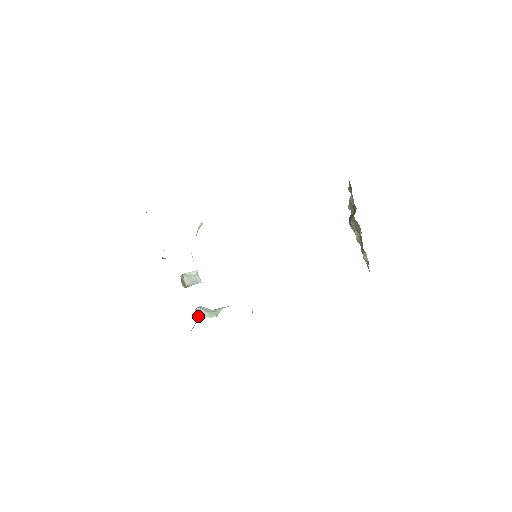
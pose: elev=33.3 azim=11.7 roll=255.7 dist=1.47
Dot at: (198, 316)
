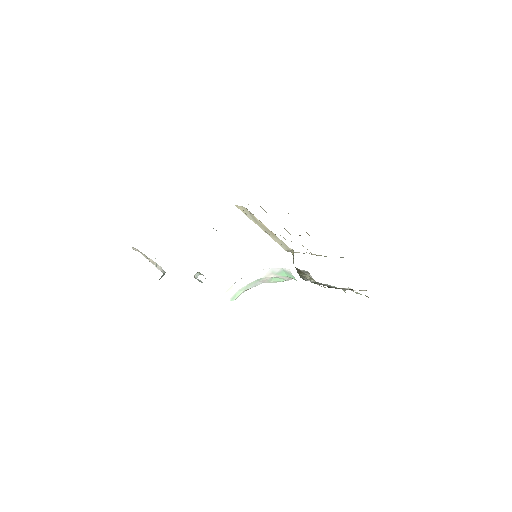
Dot at: (225, 296)
